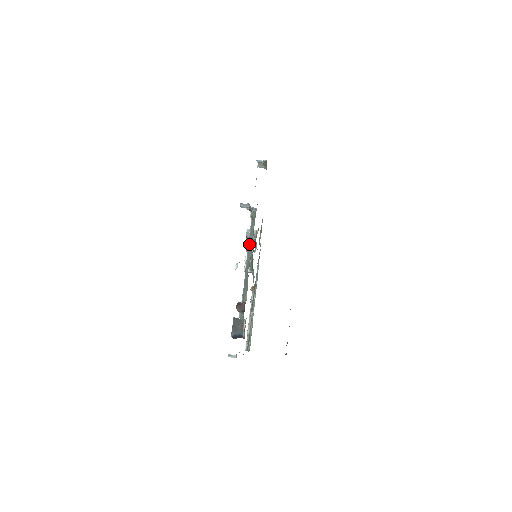
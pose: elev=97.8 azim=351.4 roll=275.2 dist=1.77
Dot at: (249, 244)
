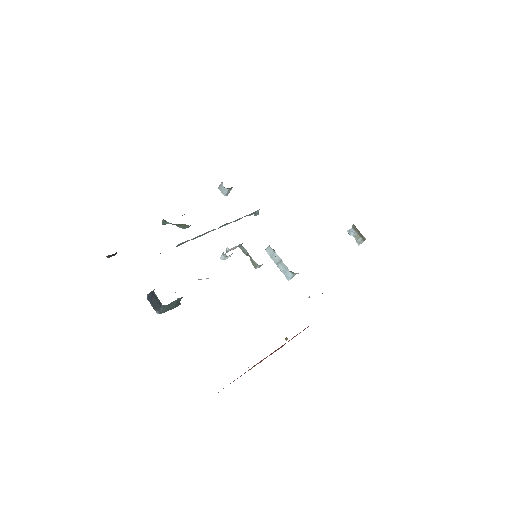
Dot at: occluded
